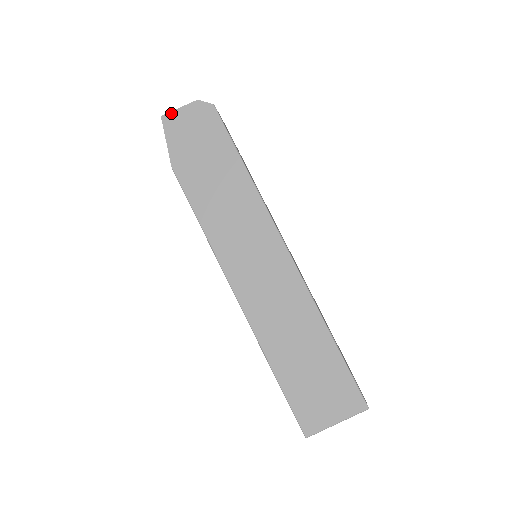
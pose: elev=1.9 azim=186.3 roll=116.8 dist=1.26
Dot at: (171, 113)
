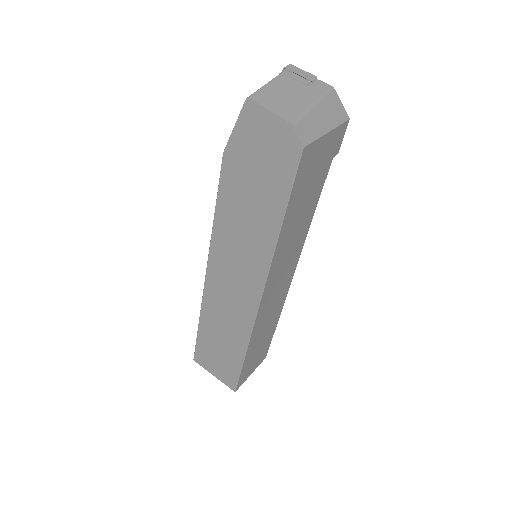
Dot at: (258, 106)
